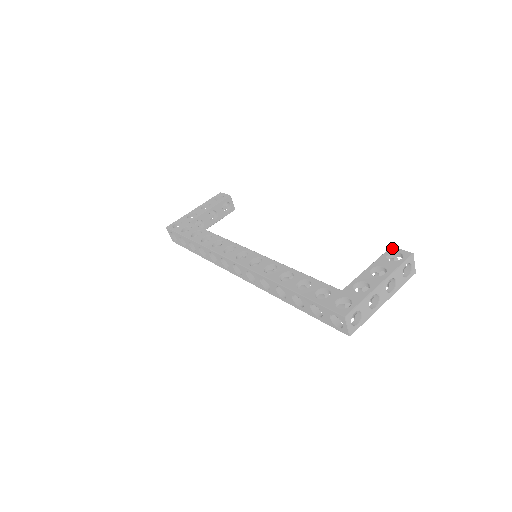
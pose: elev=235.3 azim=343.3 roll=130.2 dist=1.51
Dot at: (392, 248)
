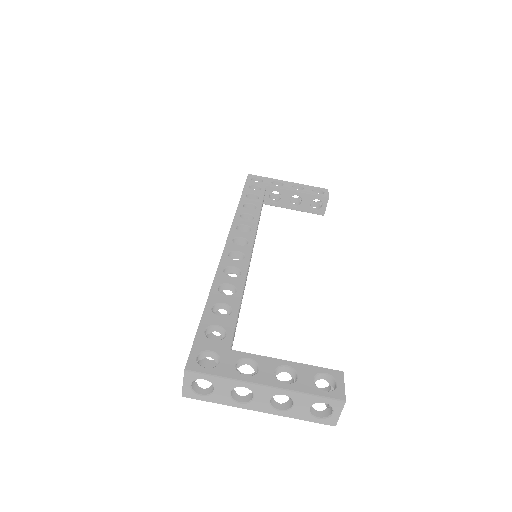
Dot at: (339, 373)
